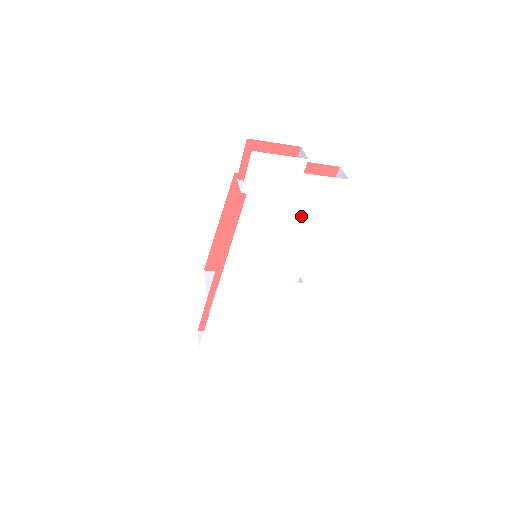
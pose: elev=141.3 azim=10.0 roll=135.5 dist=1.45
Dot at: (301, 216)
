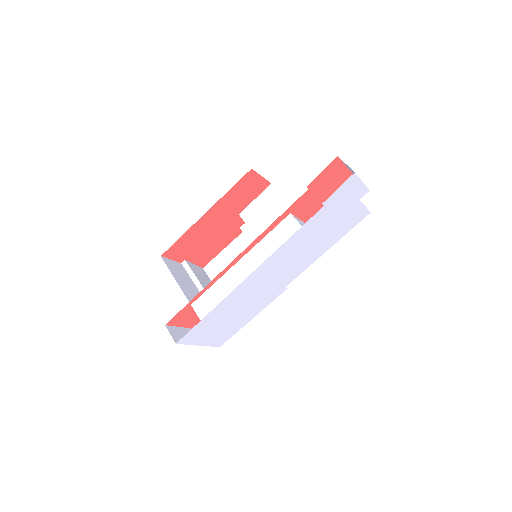
Dot at: (331, 233)
